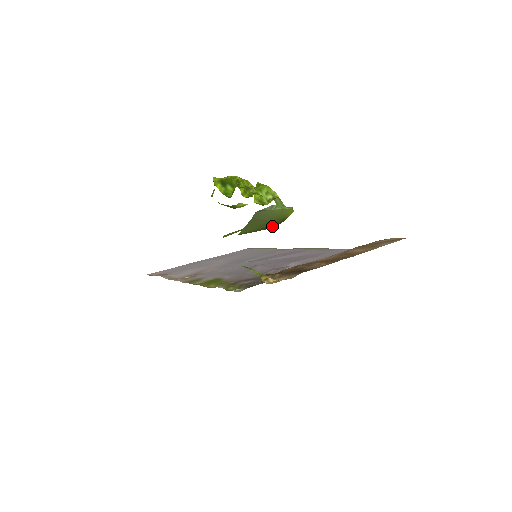
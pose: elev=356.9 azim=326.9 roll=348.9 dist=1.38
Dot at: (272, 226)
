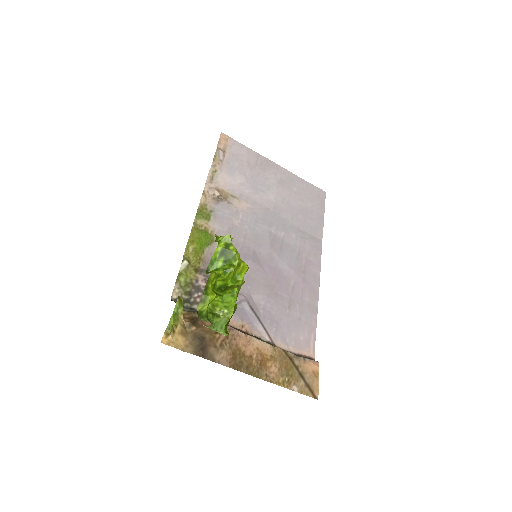
Dot at: occluded
